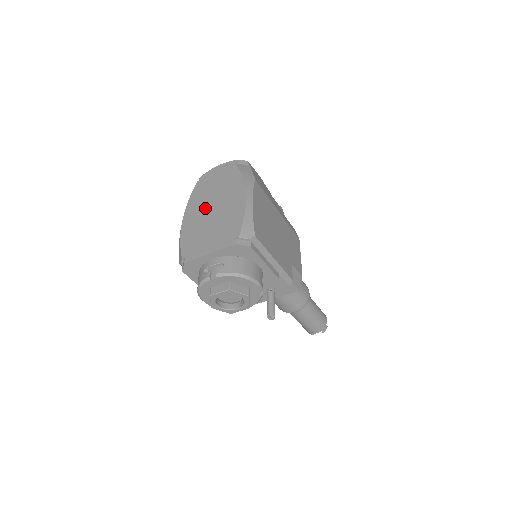
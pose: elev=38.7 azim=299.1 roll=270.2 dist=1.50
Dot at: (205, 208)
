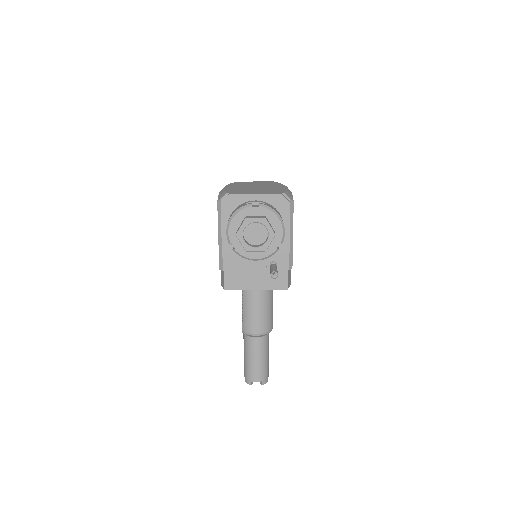
Dot at: (247, 186)
